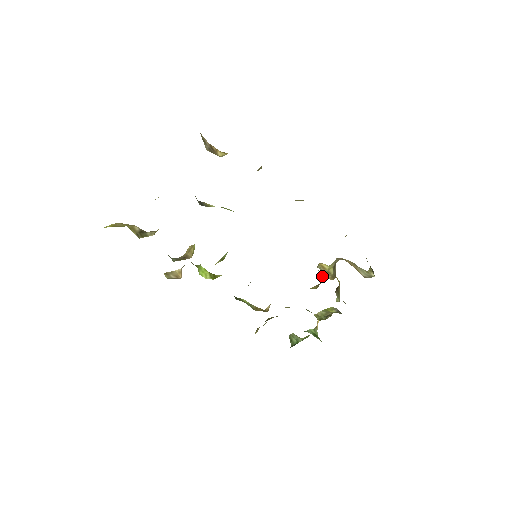
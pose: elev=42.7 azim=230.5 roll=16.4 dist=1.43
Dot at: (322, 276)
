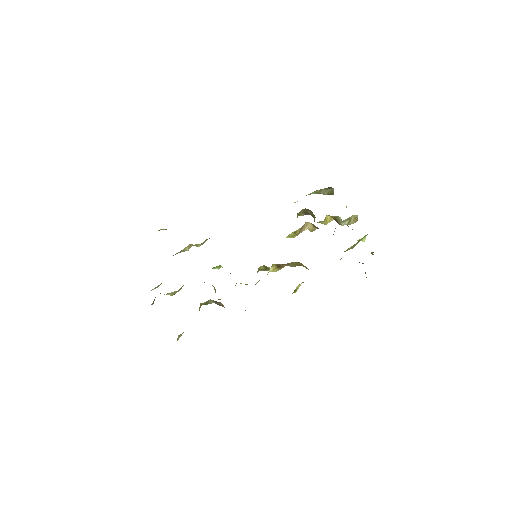
Dot at: (311, 224)
